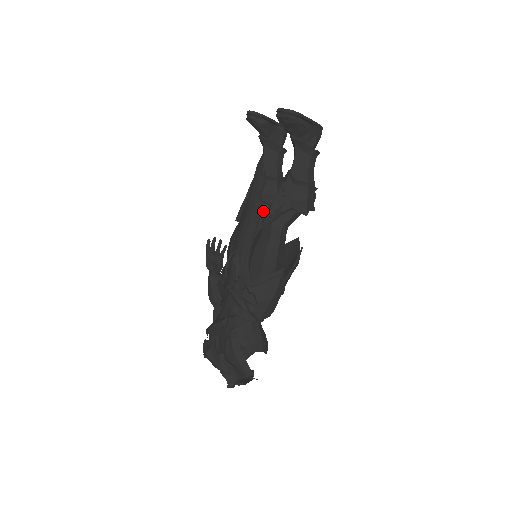
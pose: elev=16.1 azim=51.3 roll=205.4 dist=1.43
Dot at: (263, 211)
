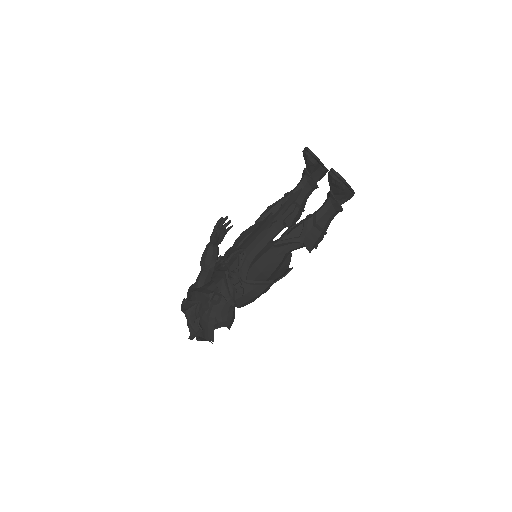
Dot at: occluded
